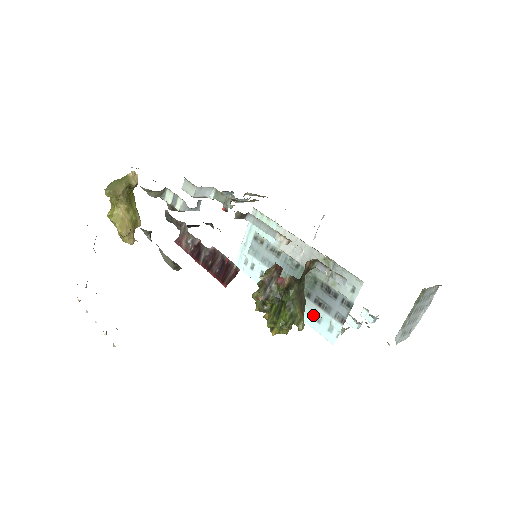
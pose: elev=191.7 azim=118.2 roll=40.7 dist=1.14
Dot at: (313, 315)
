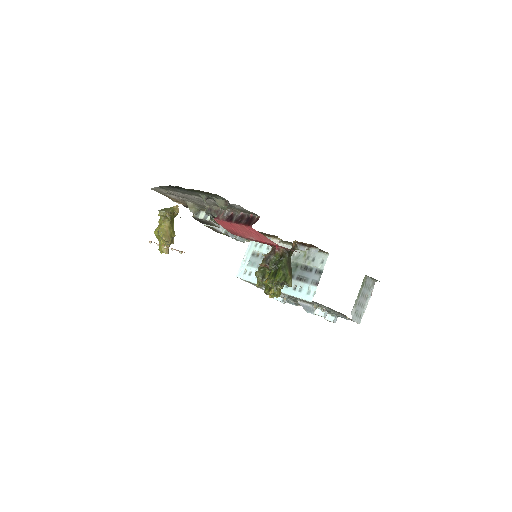
Dot at: (296, 288)
